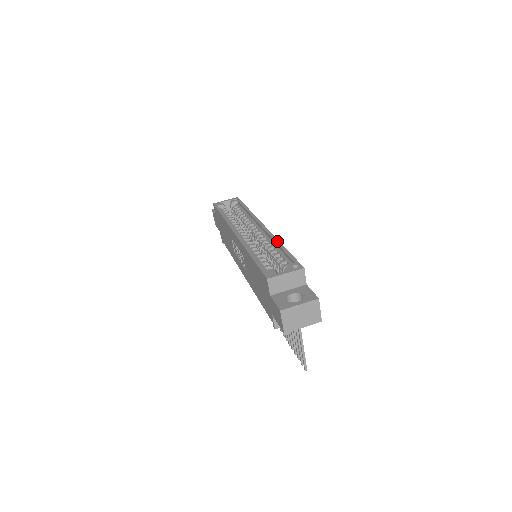
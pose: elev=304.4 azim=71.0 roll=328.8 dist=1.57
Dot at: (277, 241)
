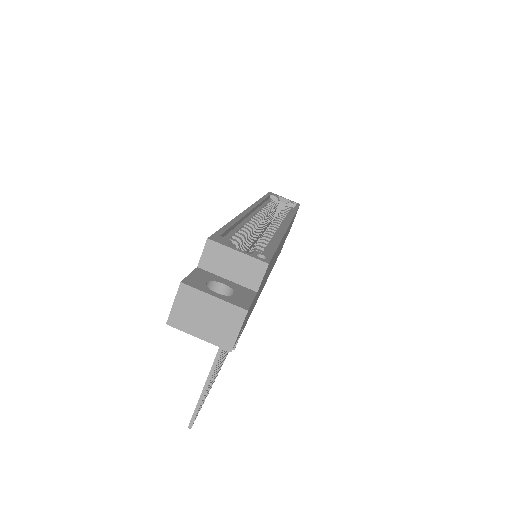
Dot at: (280, 235)
